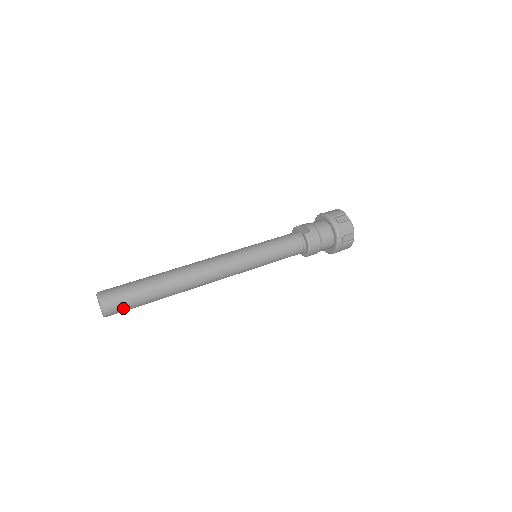
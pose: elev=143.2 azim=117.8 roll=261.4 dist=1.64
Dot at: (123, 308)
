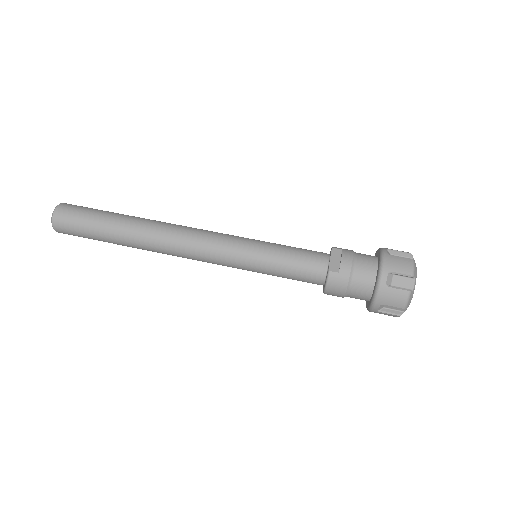
Dot at: (75, 235)
